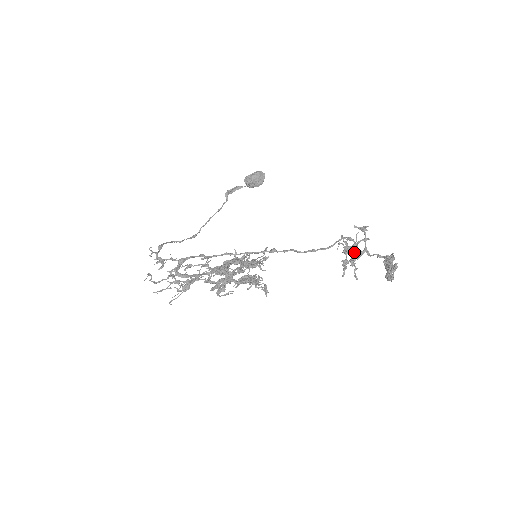
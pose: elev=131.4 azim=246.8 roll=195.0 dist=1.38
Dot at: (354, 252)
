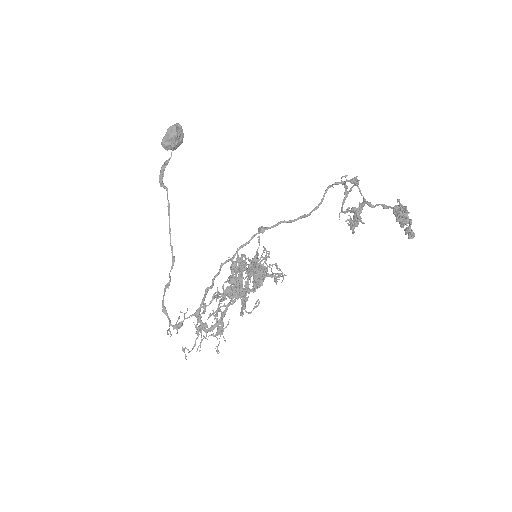
Dot at: (356, 213)
